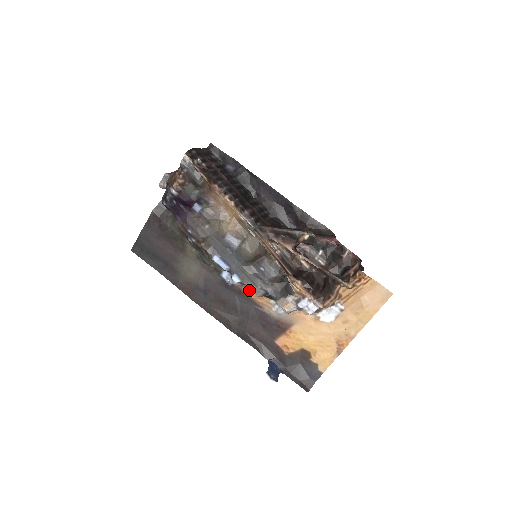
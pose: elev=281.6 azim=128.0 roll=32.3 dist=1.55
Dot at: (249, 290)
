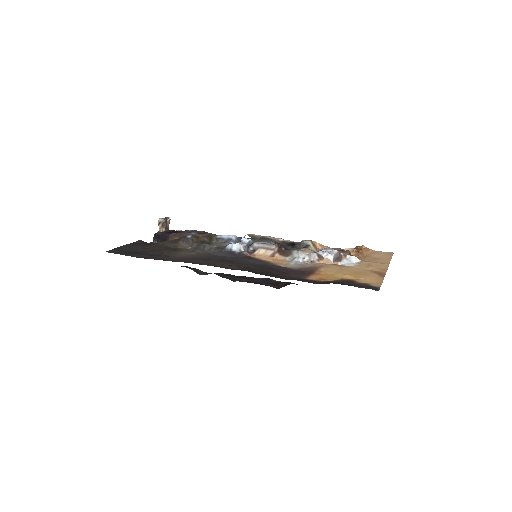
Dot at: (259, 255)
